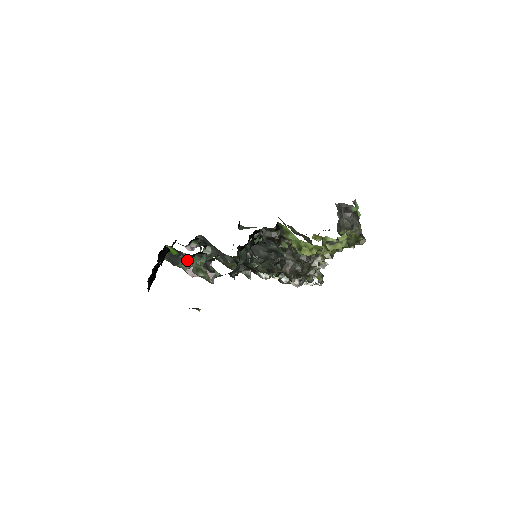
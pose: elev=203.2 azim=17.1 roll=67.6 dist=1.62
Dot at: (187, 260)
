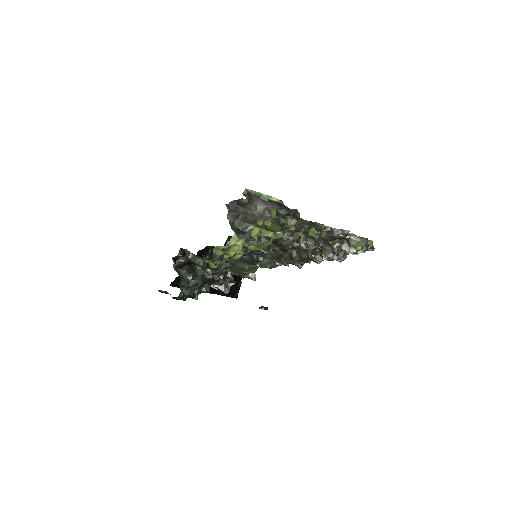
Dot at: occluded
